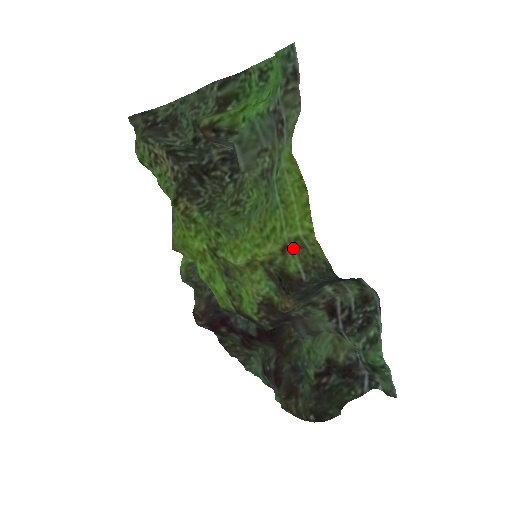
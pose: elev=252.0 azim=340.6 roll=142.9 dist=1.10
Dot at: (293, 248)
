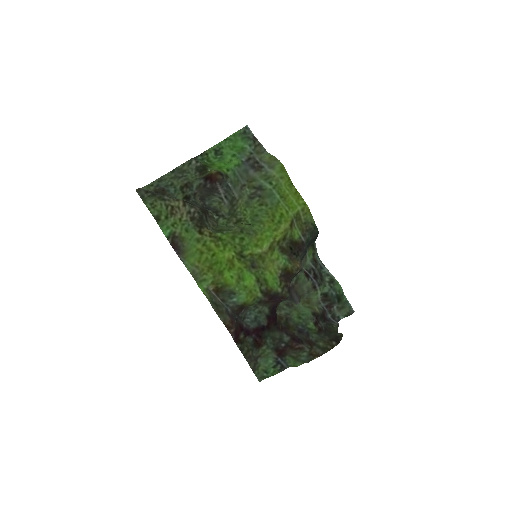
Dot at: (295, 221)
